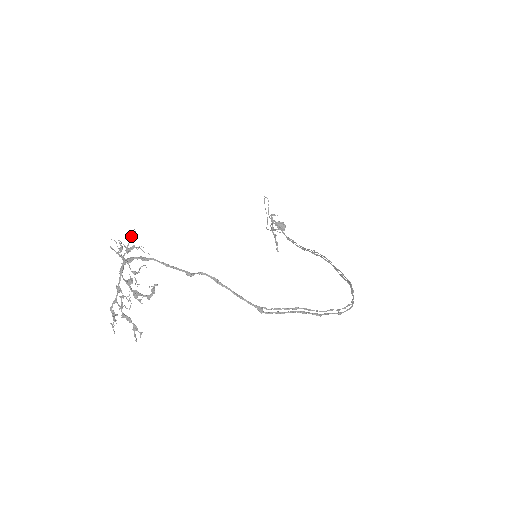
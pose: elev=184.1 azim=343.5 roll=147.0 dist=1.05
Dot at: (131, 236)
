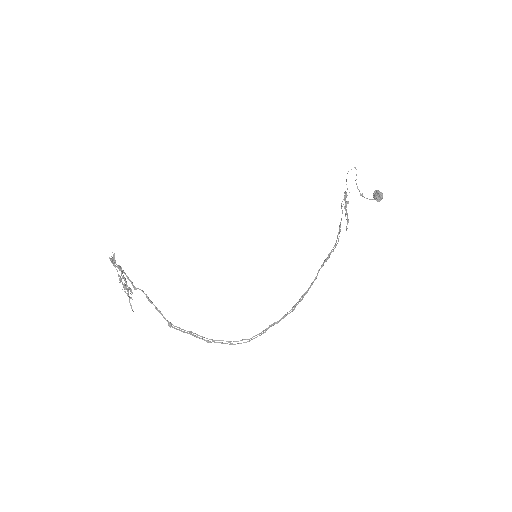
Dot at: (114, 254)
